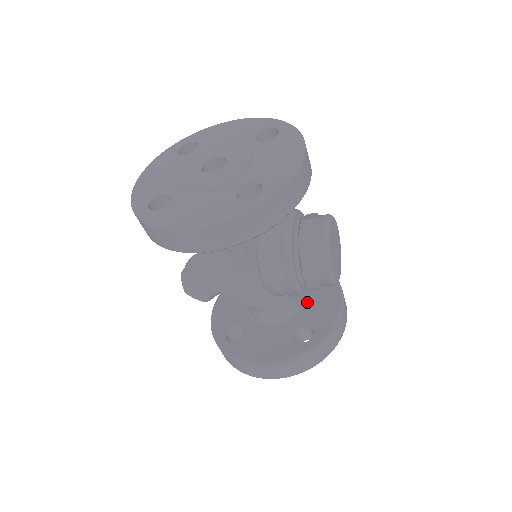
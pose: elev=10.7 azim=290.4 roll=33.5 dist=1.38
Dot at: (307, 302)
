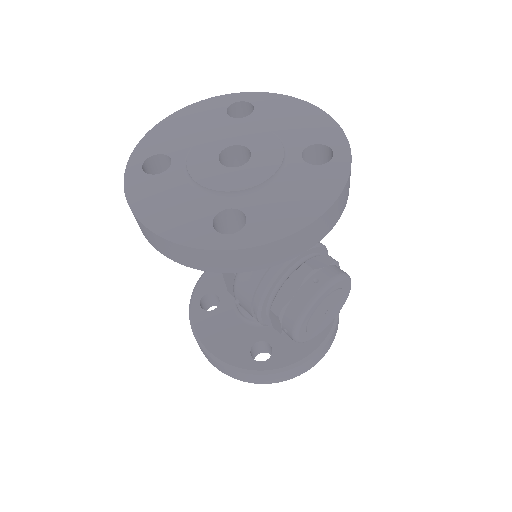
Dot at: occluded
